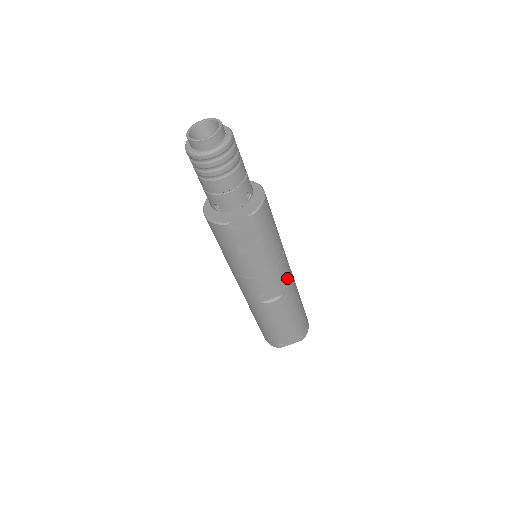
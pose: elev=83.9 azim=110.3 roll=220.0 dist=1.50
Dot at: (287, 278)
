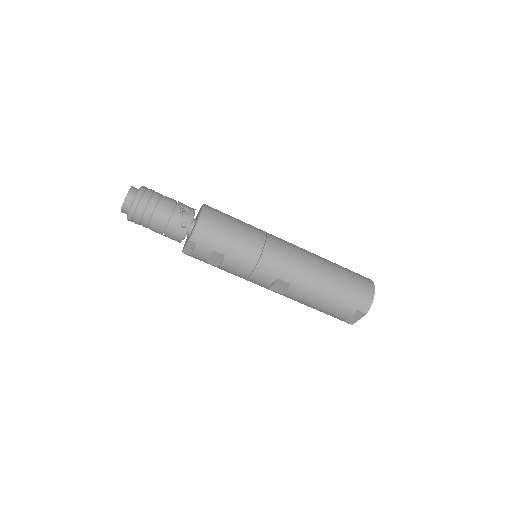
Dot at: (284, 268)
